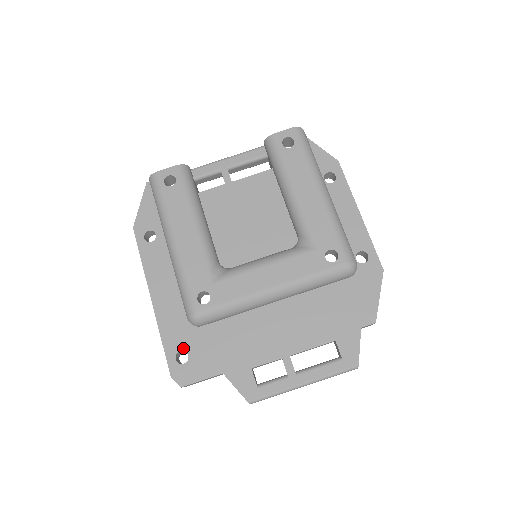
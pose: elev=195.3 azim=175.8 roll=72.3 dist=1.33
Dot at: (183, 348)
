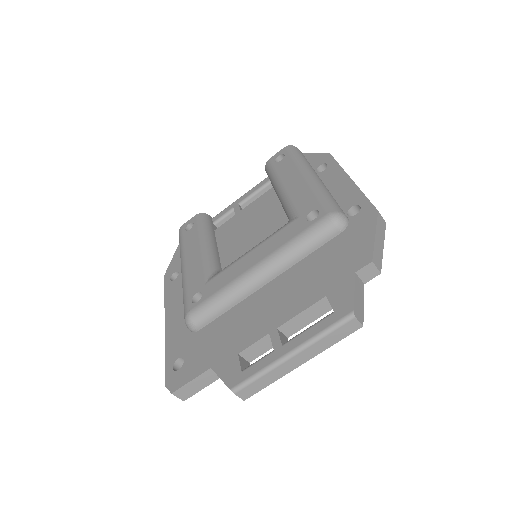
Dot at: (181, 355)
